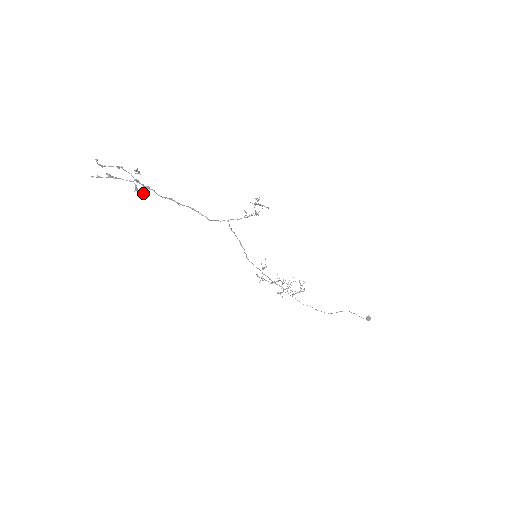
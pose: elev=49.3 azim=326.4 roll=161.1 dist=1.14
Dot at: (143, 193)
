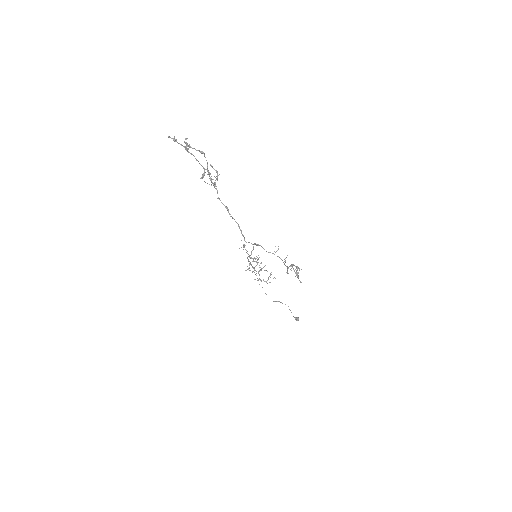
Dot at: occluded
